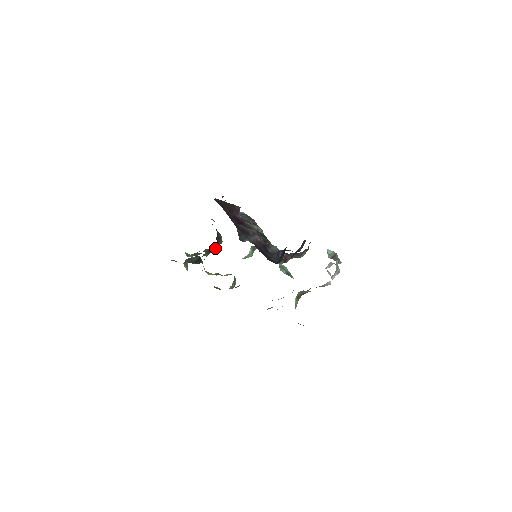
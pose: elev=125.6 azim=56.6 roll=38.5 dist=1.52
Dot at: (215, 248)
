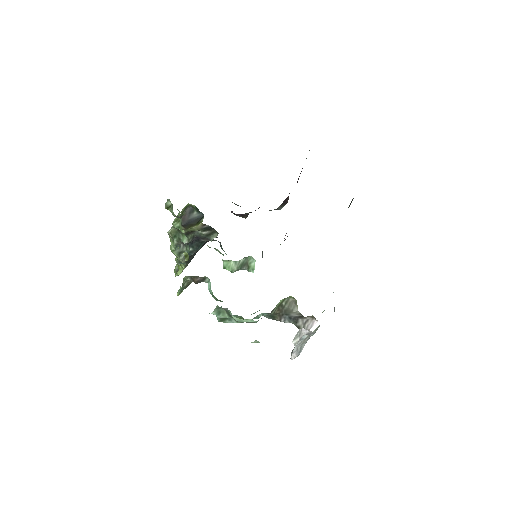
Dot at: (197, 246)
